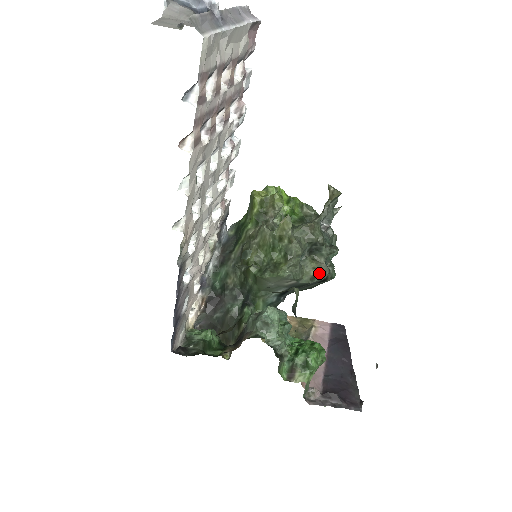
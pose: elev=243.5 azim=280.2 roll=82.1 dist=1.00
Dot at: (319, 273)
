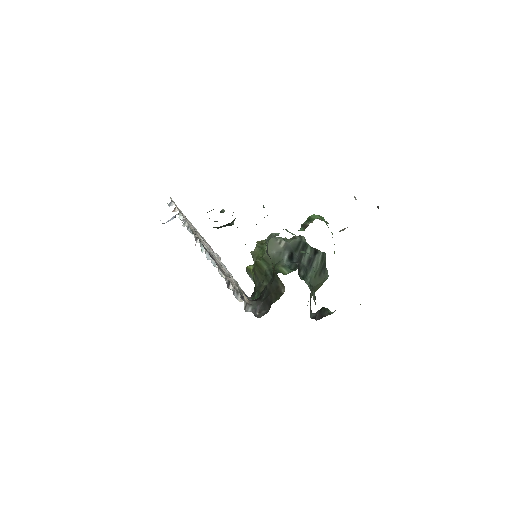
Dot at: (296, 236)
